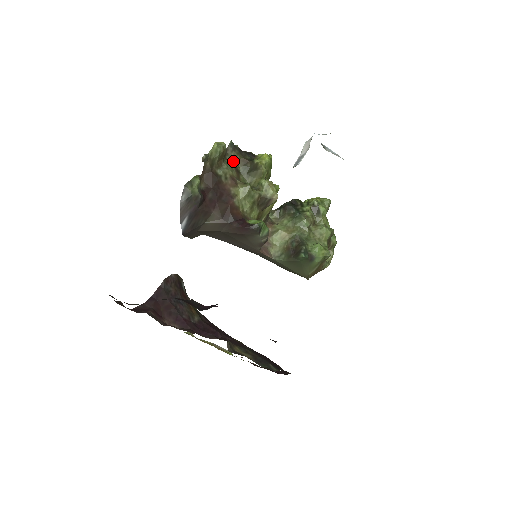
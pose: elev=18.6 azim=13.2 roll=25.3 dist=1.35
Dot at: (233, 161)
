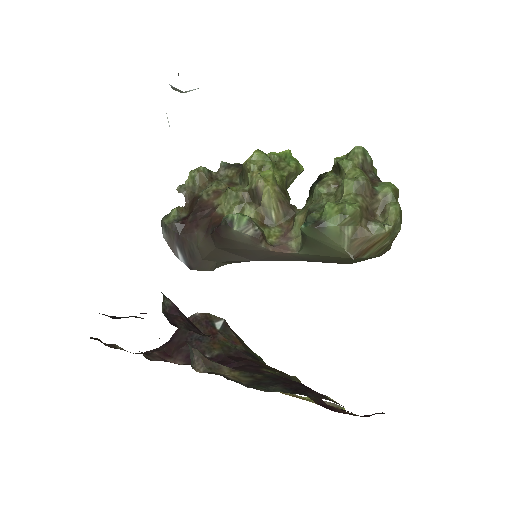
Dot at: (227, 178)
